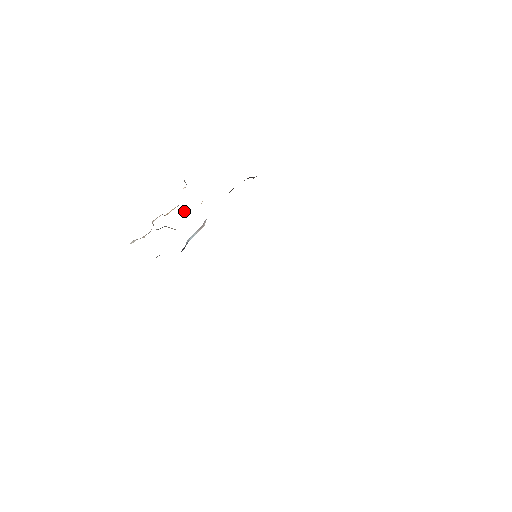
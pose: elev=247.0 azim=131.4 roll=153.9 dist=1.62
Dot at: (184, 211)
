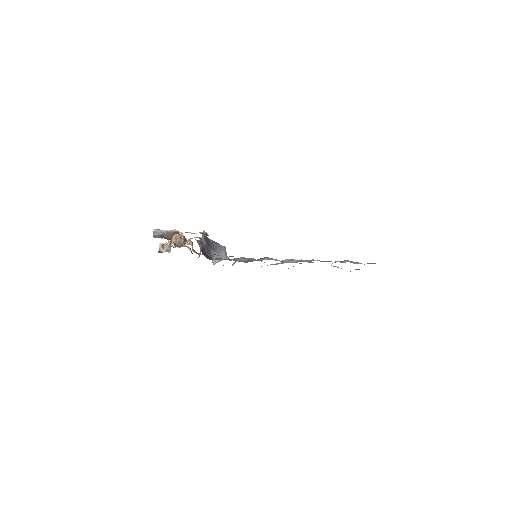
Dot at: (181, 242)
